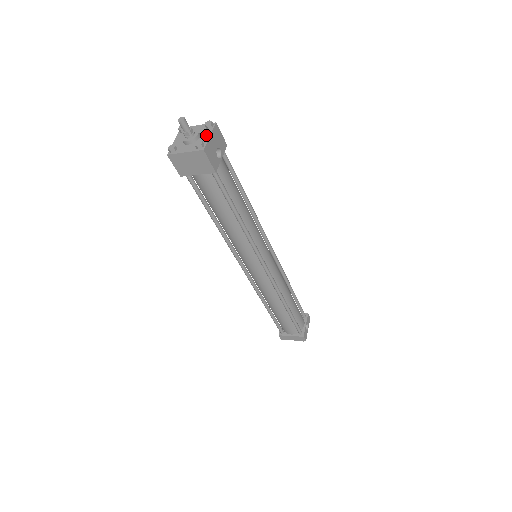
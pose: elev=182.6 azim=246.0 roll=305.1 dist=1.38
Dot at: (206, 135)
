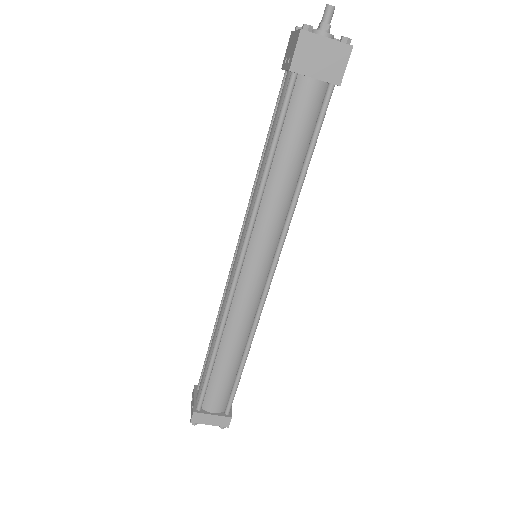
Dot at: occluded
